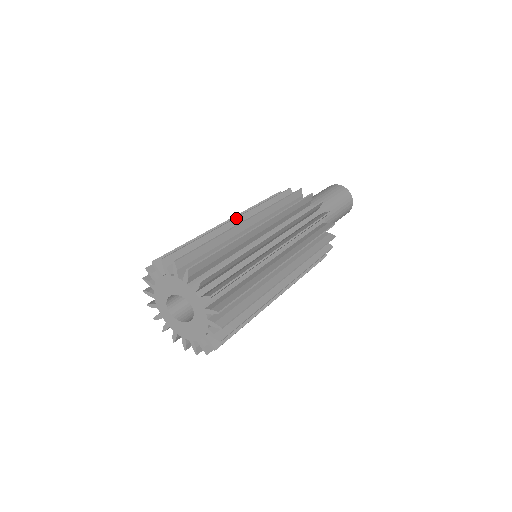
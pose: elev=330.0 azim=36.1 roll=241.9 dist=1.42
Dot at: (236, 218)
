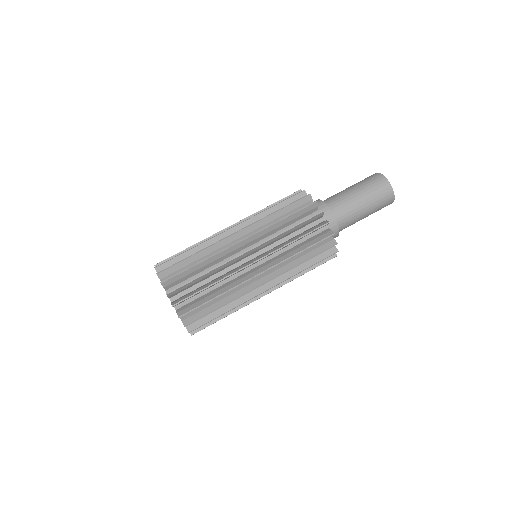
Dot at: (231, 228)
